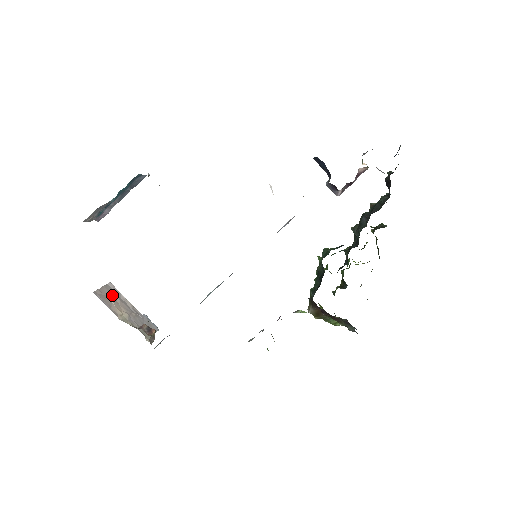
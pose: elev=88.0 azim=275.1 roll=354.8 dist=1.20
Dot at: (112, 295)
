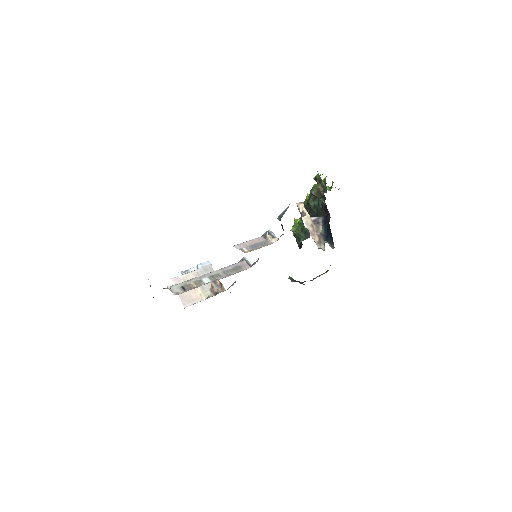
Dot at: occluded
